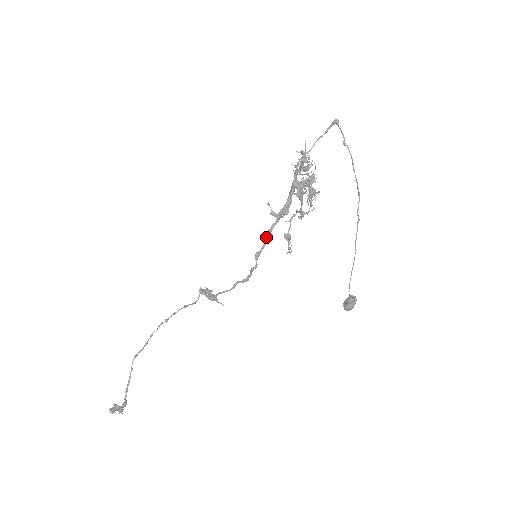
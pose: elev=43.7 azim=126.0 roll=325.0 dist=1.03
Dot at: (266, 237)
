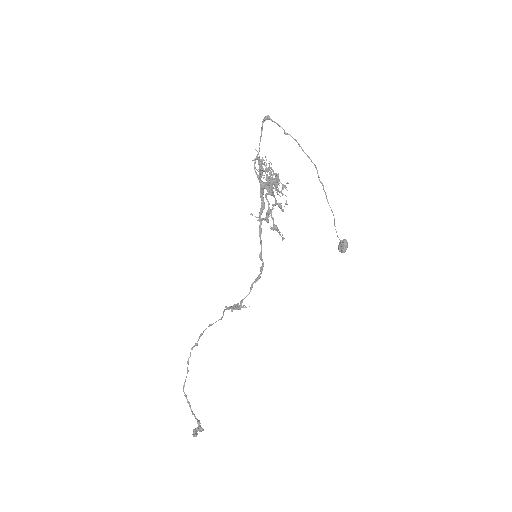
Dot at: (260, 239)
